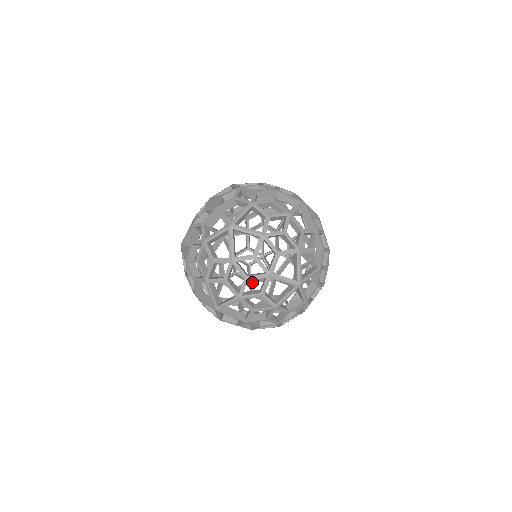
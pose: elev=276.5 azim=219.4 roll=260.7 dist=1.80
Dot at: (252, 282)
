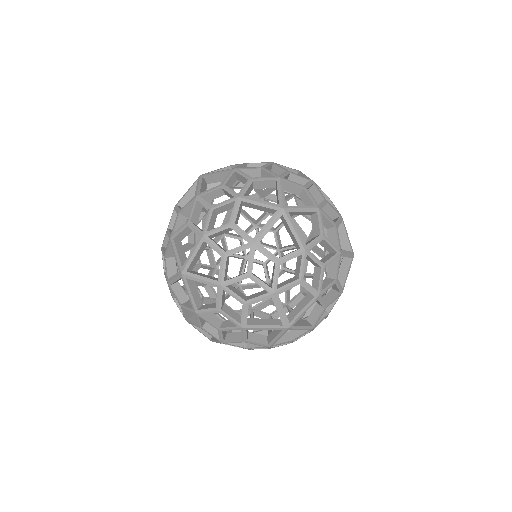
Dot at: occluded
